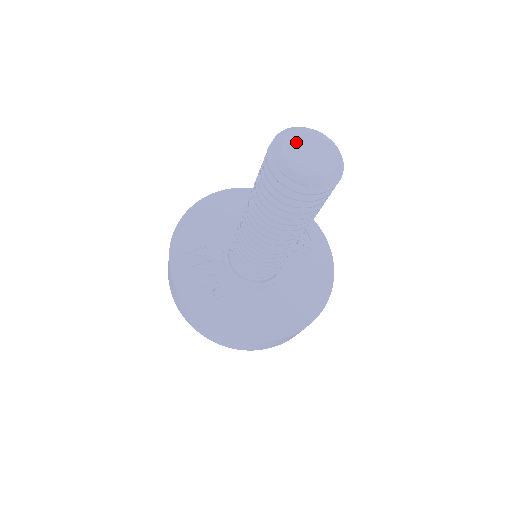
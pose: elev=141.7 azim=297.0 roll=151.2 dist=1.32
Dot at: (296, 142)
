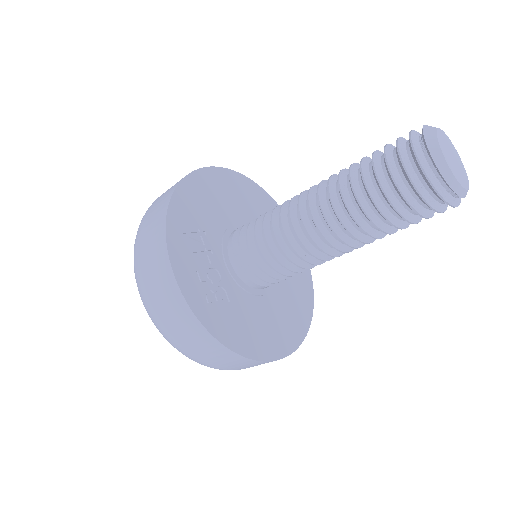
Dot at: (444, 143)
